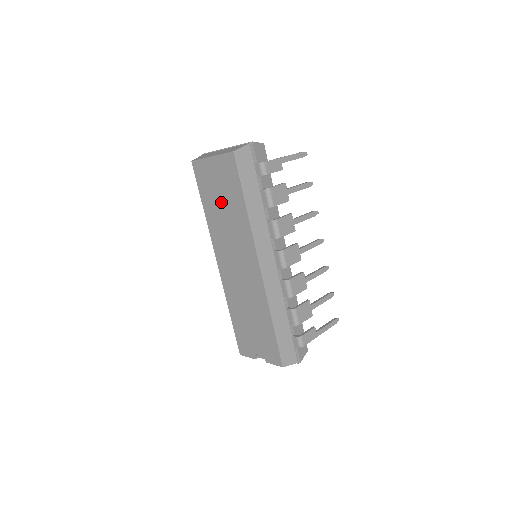
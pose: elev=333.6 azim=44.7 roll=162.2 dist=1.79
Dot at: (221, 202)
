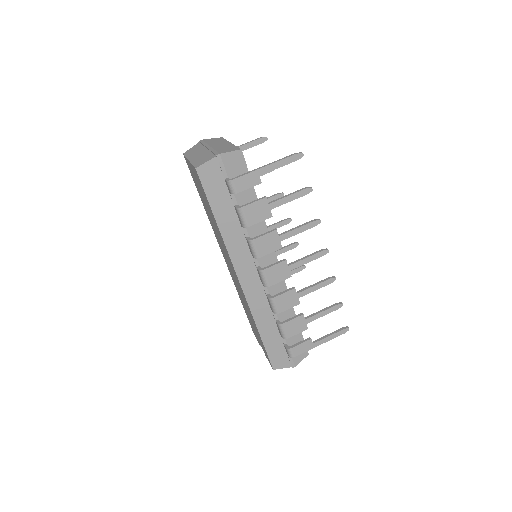
Dot at: (206, 207)
